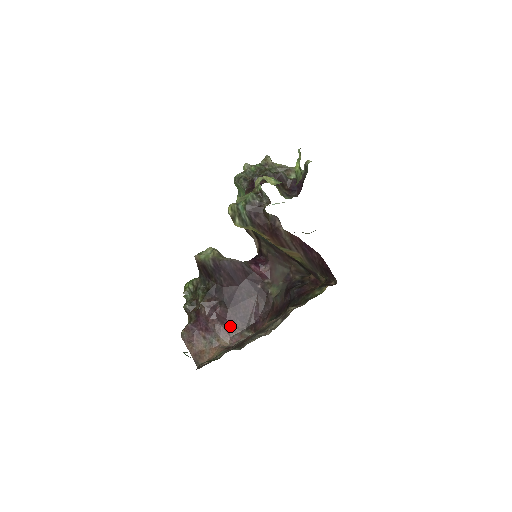
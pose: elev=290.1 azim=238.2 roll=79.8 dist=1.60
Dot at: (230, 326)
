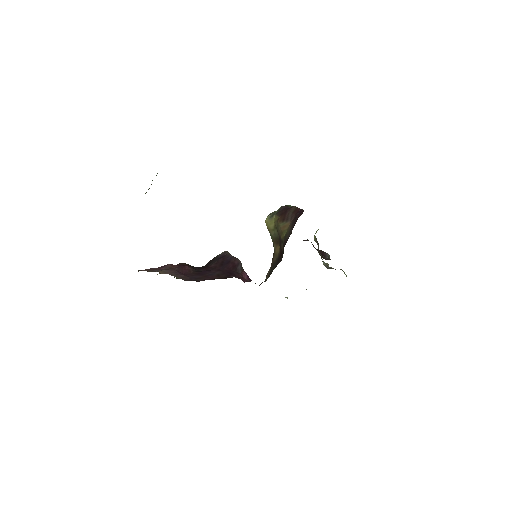
Dot at: (179, 274)
